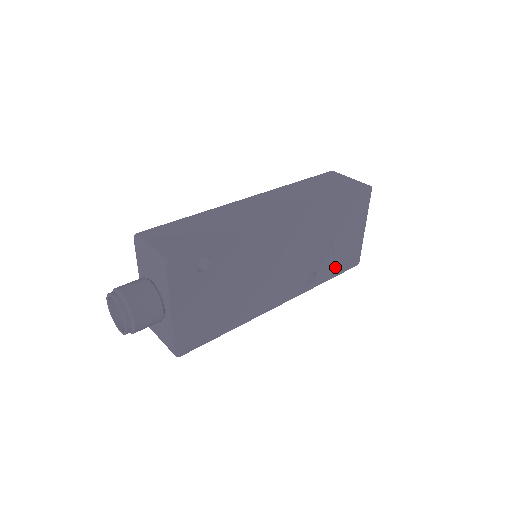
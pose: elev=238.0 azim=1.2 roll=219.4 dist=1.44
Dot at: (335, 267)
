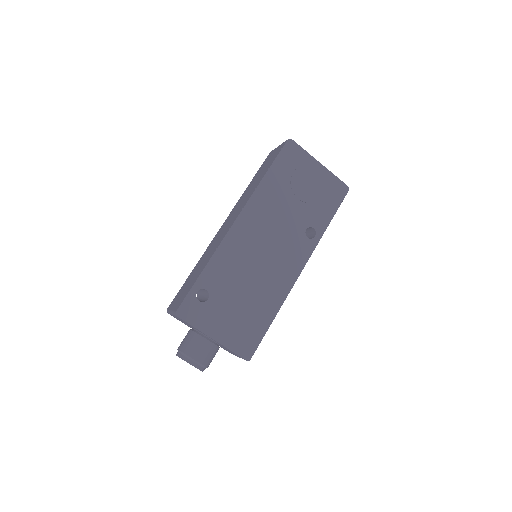
Dot at: (326, 209)
